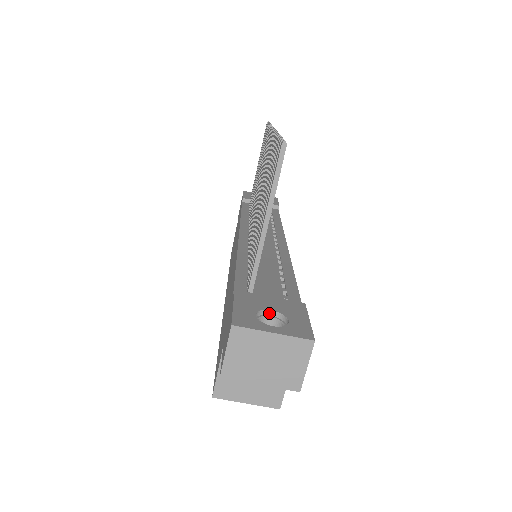
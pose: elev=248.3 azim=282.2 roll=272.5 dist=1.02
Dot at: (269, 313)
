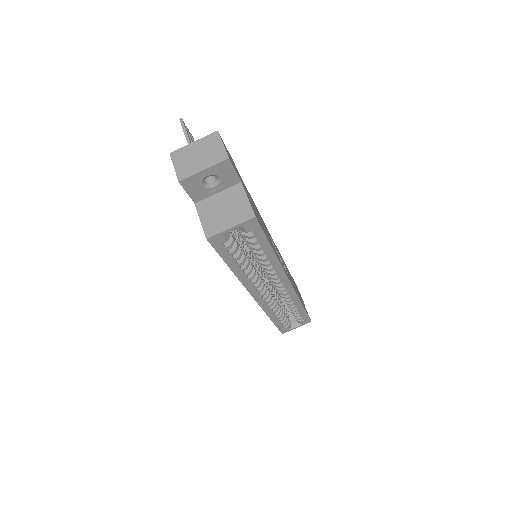
Dot at: occluded
